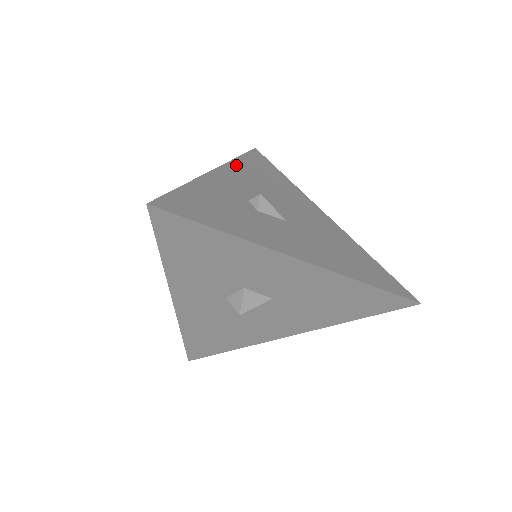
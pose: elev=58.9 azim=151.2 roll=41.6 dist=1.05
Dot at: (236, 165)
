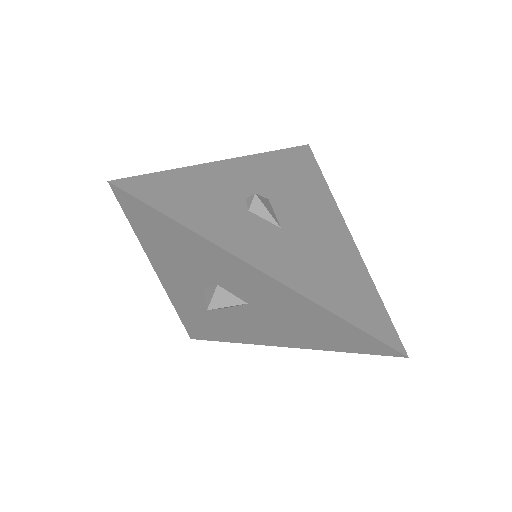
Dot at: (263, 159)
